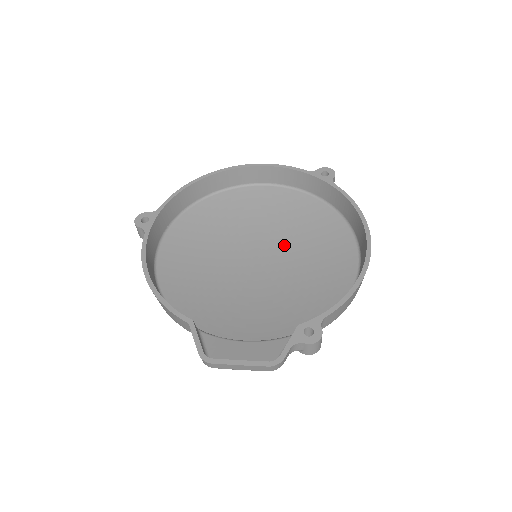
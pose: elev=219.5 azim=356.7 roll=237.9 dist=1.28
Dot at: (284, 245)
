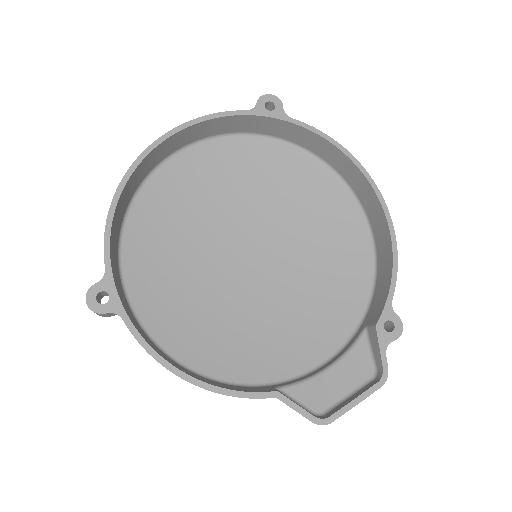
Dot at: (266, 219)
